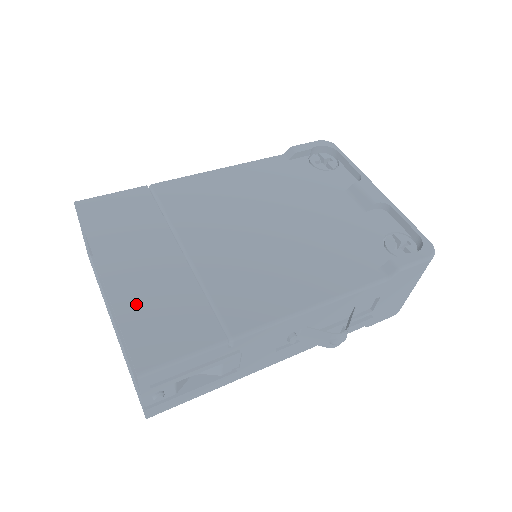
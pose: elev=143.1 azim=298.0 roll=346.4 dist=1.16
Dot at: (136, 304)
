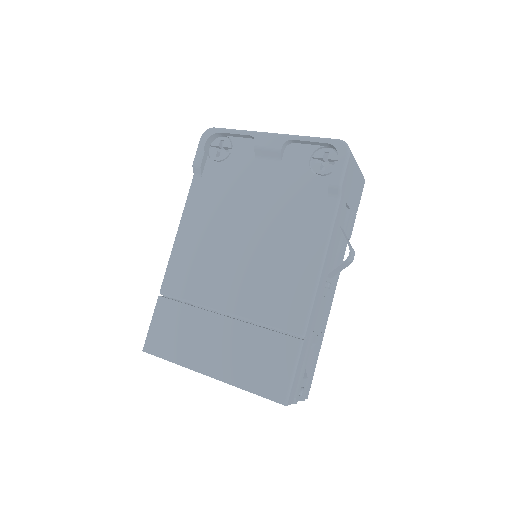
Dot at: (241, 372)
